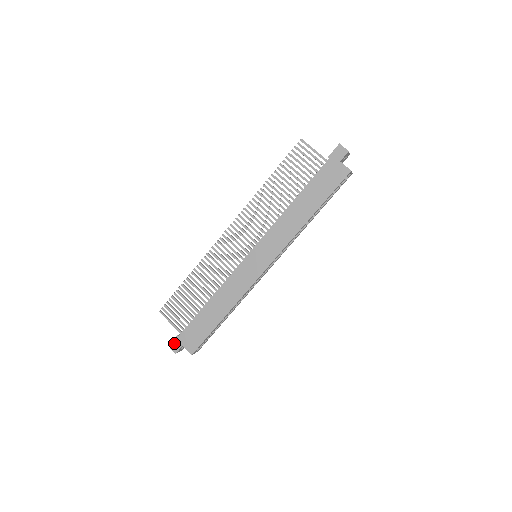
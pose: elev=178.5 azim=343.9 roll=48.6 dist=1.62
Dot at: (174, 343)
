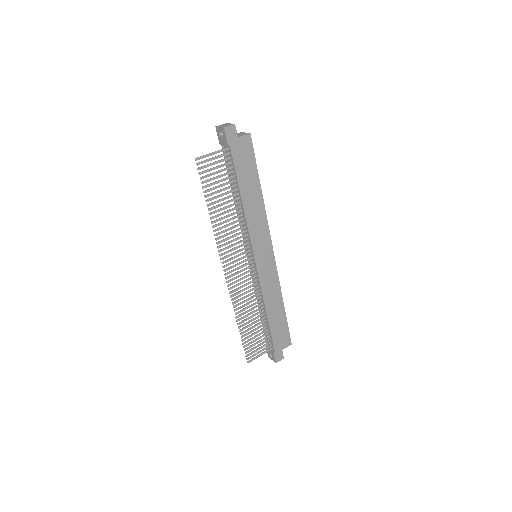
Dot at: (277, 357)
